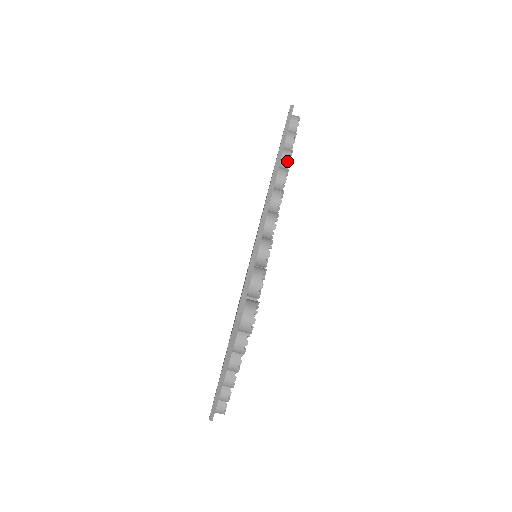
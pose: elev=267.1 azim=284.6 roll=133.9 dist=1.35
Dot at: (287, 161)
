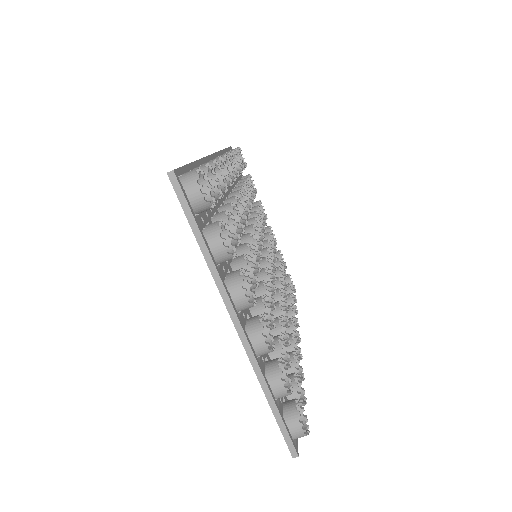
Dot at: occluded
